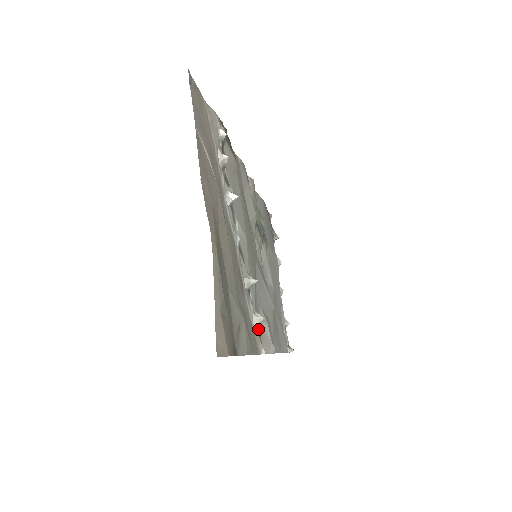
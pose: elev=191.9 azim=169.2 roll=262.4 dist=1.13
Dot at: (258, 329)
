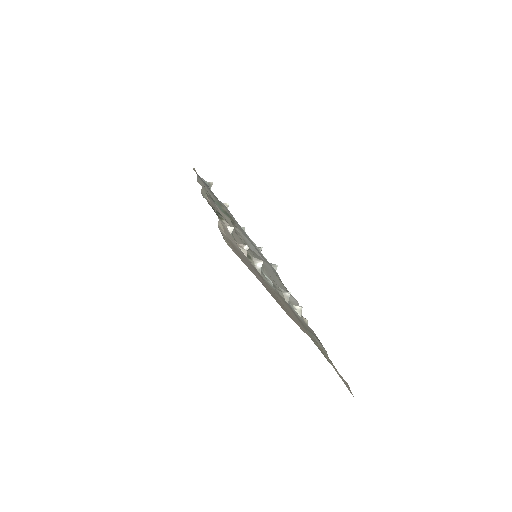
Dot at: occluded
